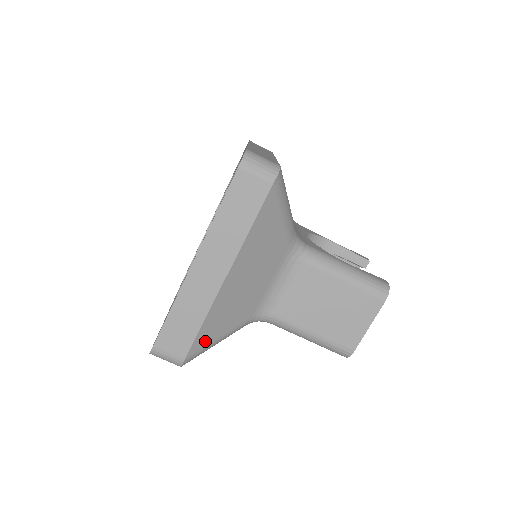
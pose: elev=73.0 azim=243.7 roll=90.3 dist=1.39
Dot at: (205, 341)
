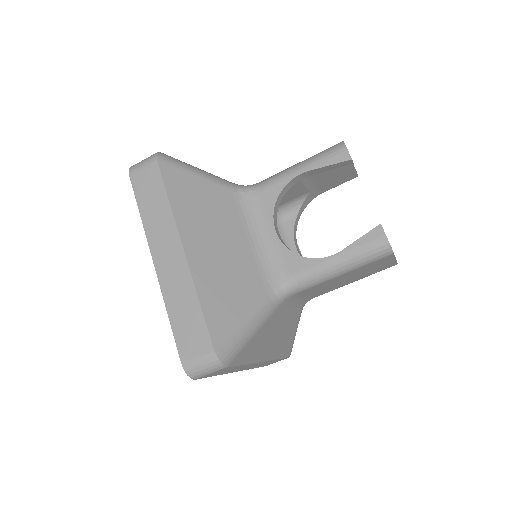
Dot at: (289, 348)
